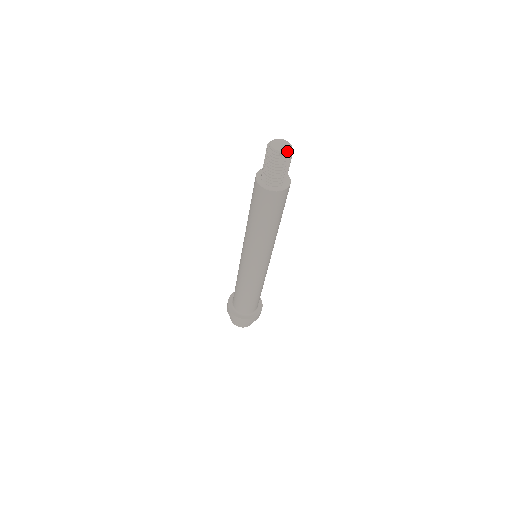
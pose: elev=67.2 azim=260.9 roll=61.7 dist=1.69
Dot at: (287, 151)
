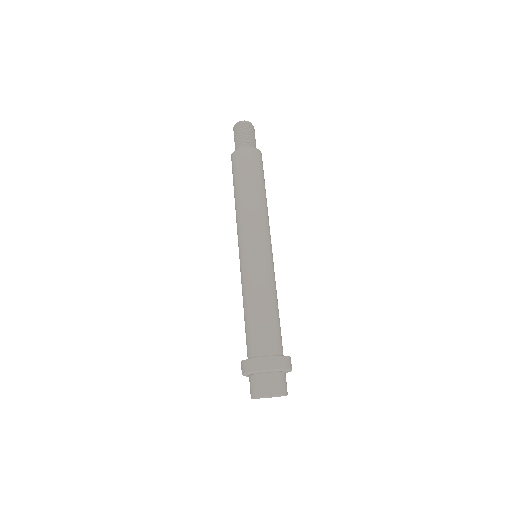
Dot at: (248, 121)
